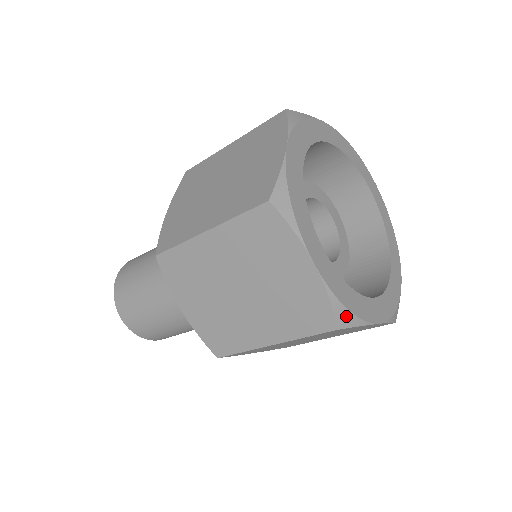
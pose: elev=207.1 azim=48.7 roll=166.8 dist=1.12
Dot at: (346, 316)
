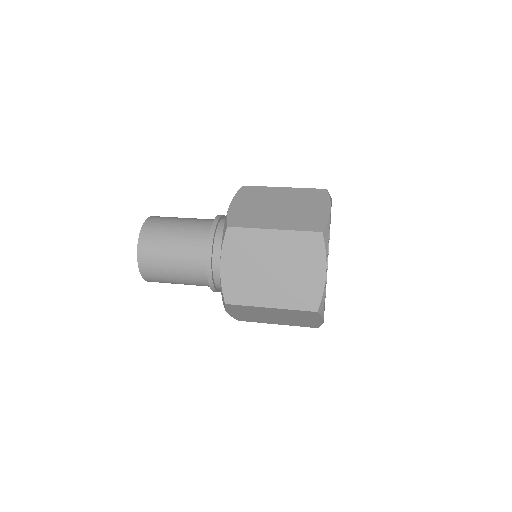
Dot at: occluded
